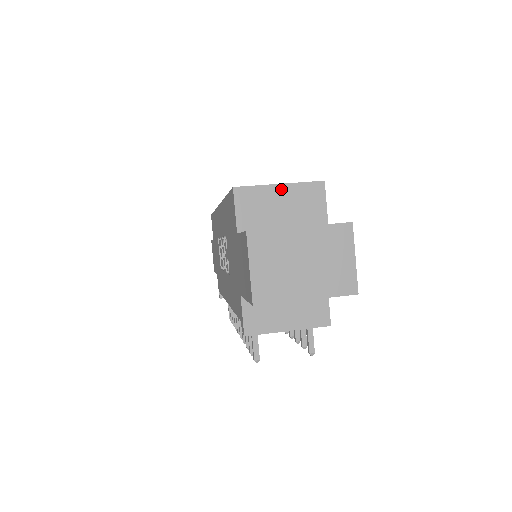
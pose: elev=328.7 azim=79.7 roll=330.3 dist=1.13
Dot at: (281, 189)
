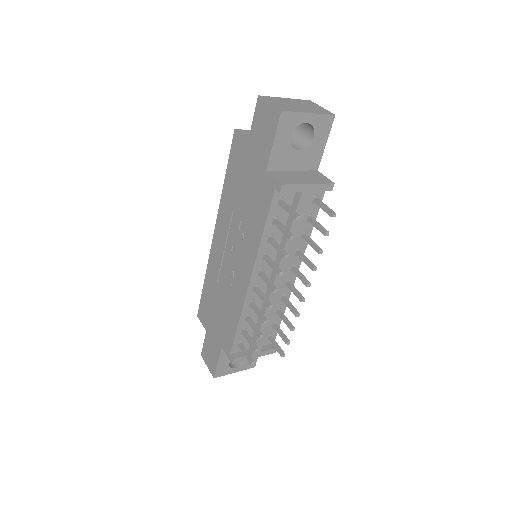
Dot at: occluded
